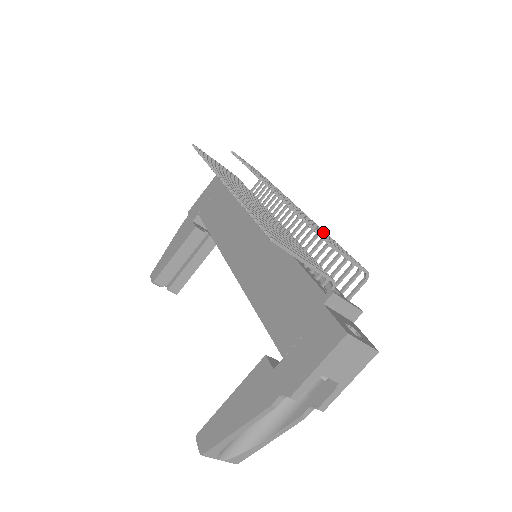
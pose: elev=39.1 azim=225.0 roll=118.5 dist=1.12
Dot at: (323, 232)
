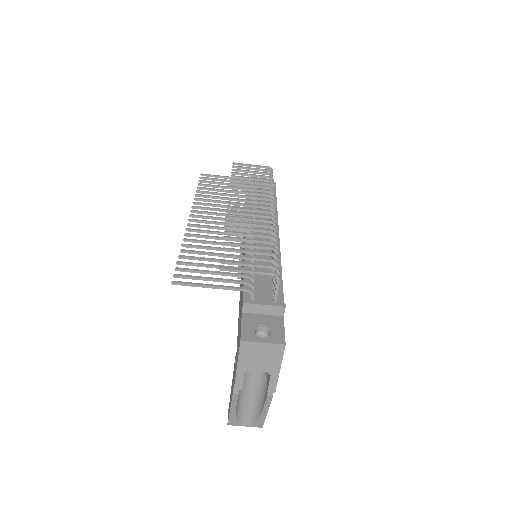
Dot at: (255, 240)
